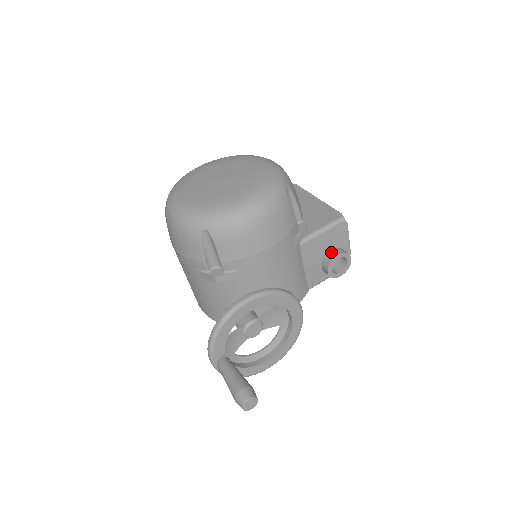
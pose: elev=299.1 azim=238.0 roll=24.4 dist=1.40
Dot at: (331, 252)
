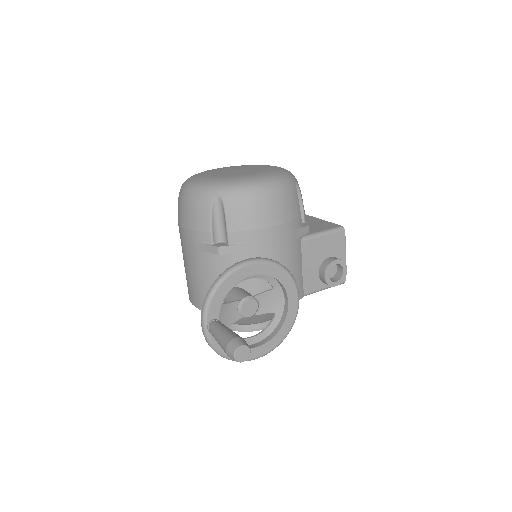
Dot at: (329, 258)
